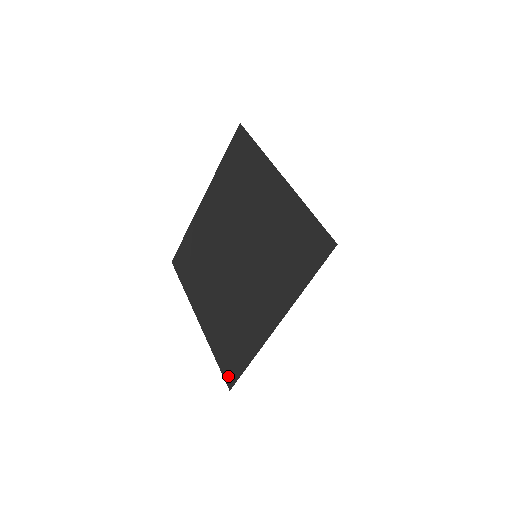
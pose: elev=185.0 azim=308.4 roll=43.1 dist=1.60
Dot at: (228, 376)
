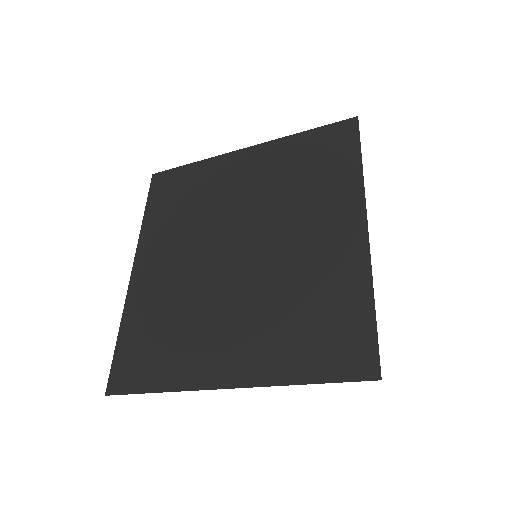
Dot at: (358, 367)
